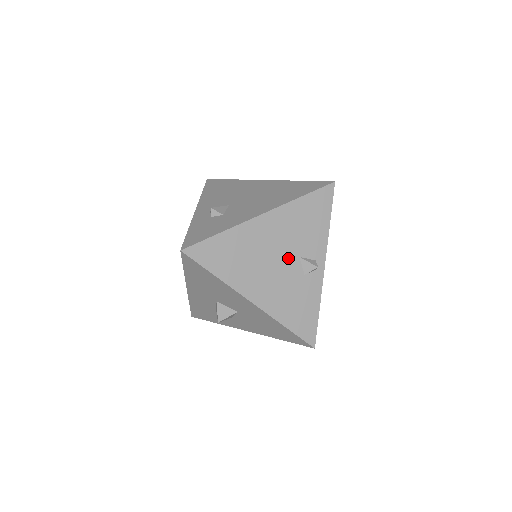
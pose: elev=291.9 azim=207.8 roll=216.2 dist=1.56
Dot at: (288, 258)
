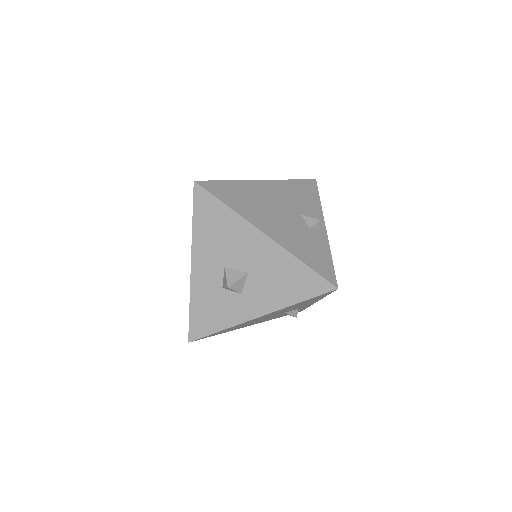
Dot at: (291, 213)
